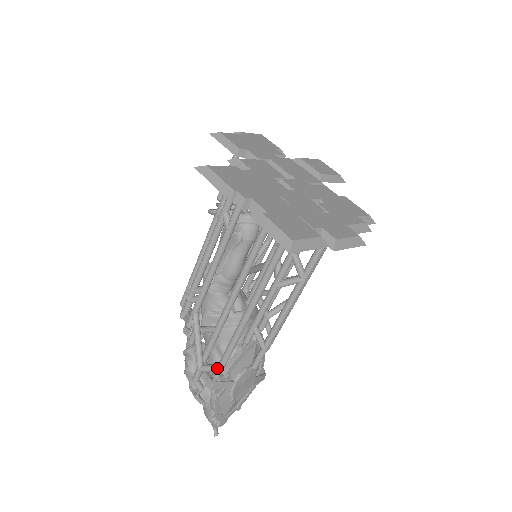
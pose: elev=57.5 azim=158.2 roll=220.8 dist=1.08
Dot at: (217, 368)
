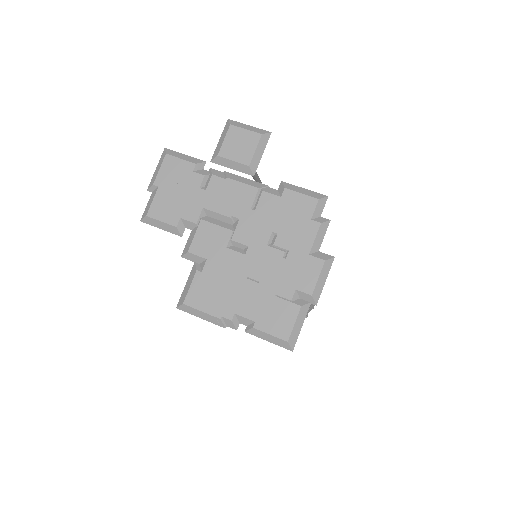
Dot at: occluded
